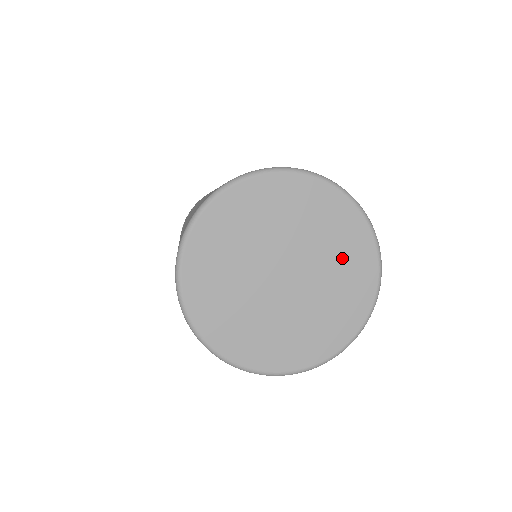
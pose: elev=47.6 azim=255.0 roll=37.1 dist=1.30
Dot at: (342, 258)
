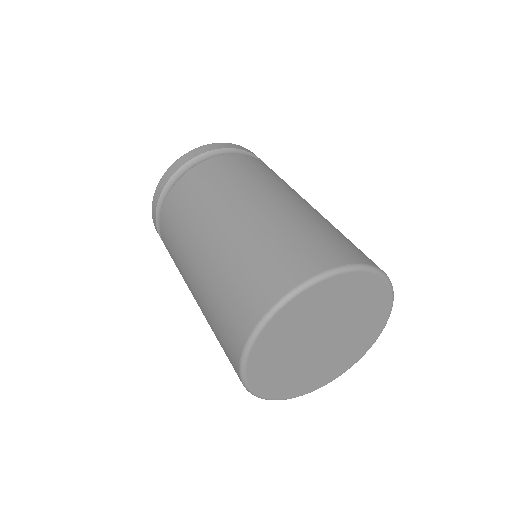
Dot at: (366, 320)
